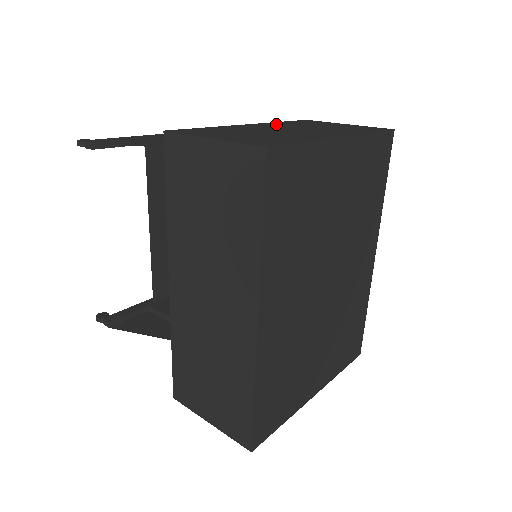
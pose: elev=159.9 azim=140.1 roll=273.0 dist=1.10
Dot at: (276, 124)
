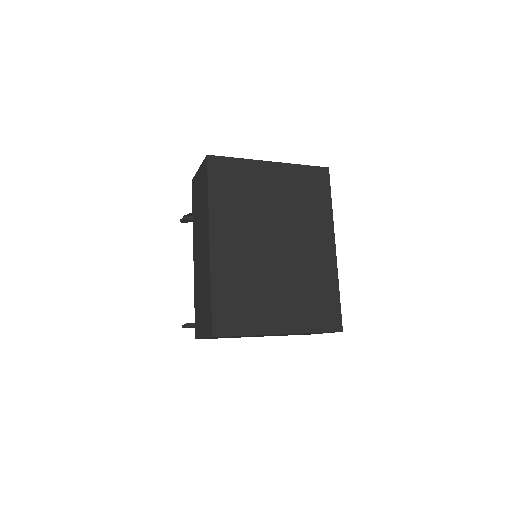
Dot at: occluded
